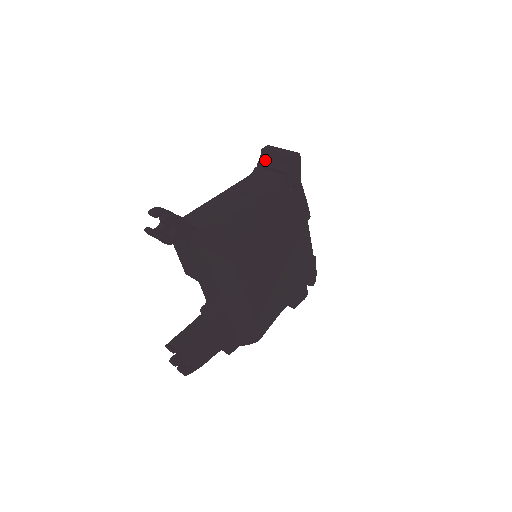
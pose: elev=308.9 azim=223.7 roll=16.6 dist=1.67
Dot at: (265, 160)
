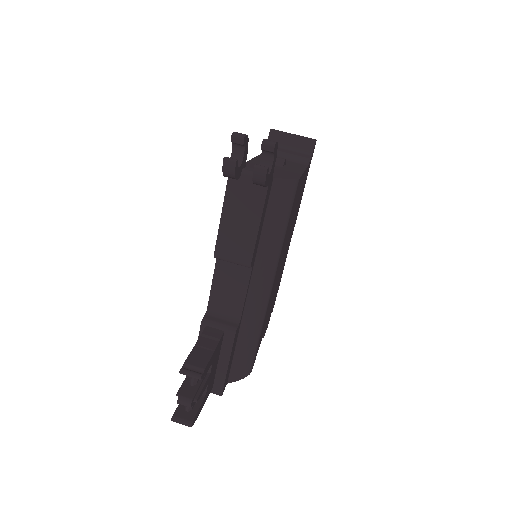
Dot at: occluded
